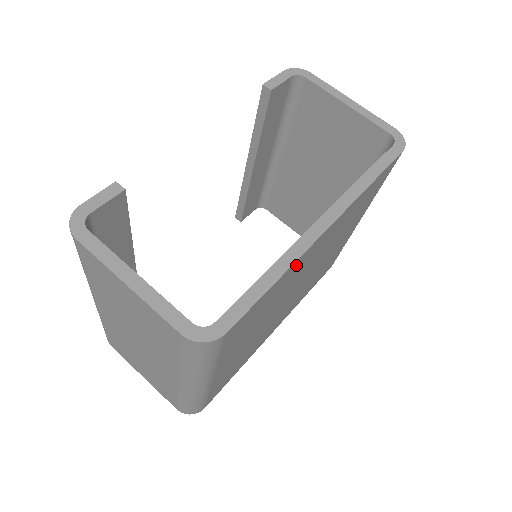
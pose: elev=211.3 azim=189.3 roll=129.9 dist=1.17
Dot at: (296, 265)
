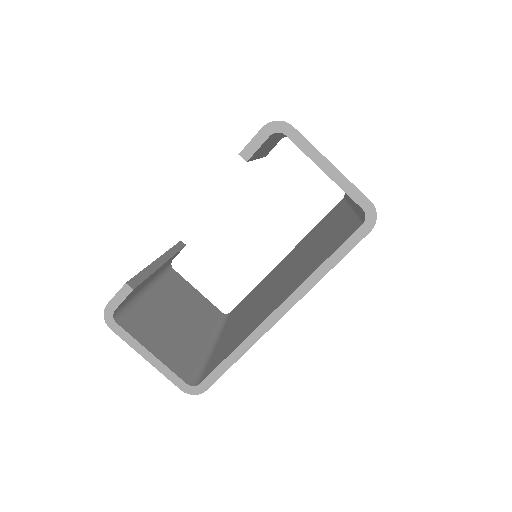
Dot at: occluded
